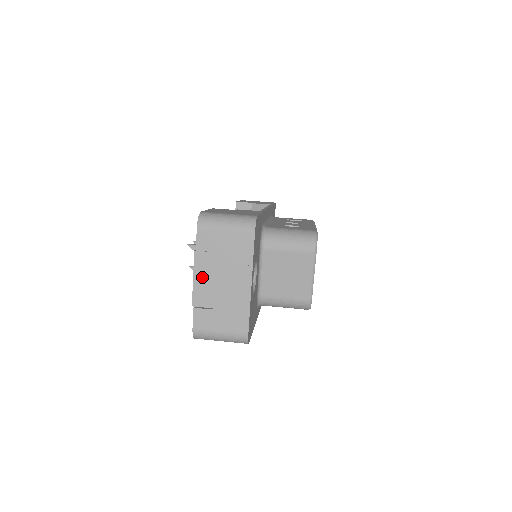
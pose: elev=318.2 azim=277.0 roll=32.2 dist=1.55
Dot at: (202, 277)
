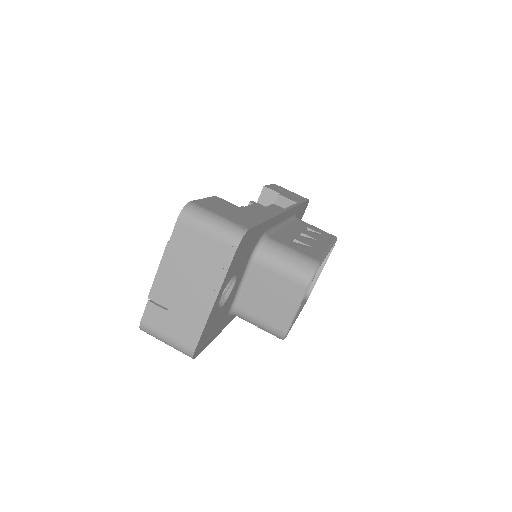
Dot at: (167, 272)
